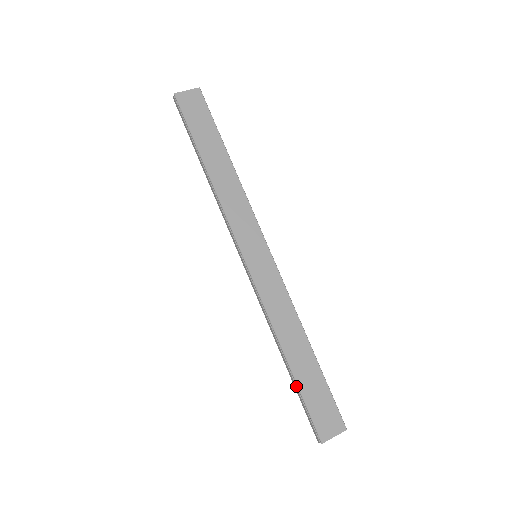
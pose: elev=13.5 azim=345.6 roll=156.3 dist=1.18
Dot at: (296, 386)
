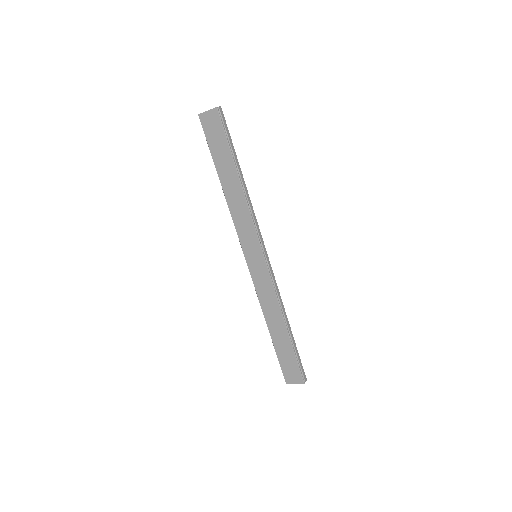
Dot at: (275, 346)
